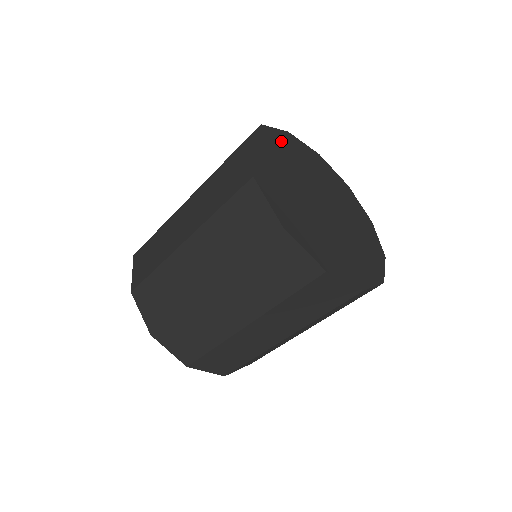
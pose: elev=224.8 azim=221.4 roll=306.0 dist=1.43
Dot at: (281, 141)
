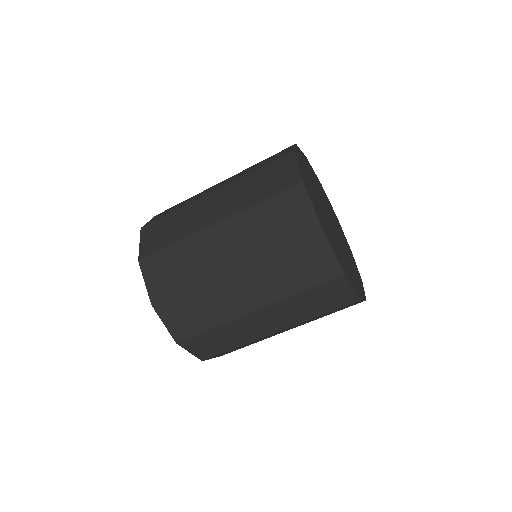
Dot at: (328, 201)
